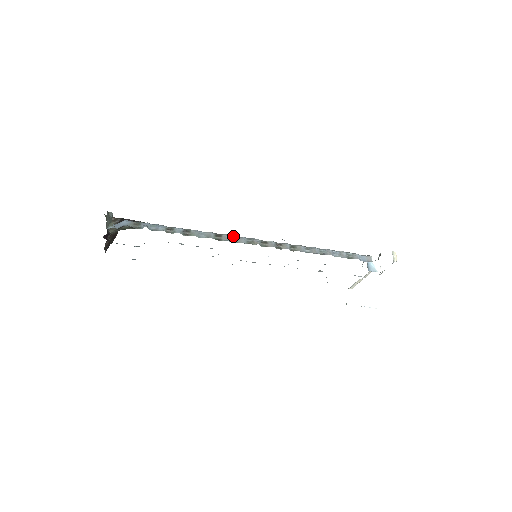
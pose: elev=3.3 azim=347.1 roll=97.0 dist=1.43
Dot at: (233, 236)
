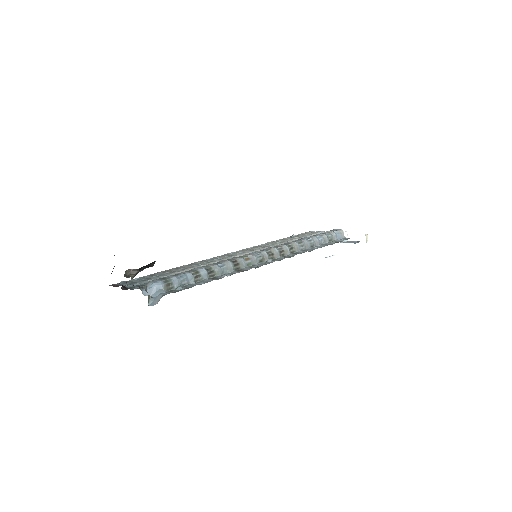
Dot at: (247, 259)
